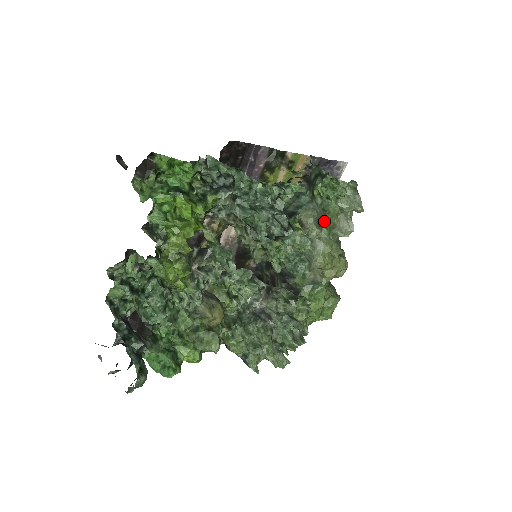
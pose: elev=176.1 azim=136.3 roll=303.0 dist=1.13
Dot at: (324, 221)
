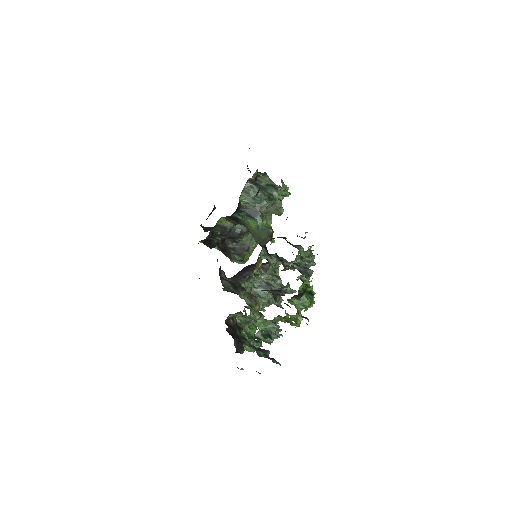
Dot at: (276, 213)
